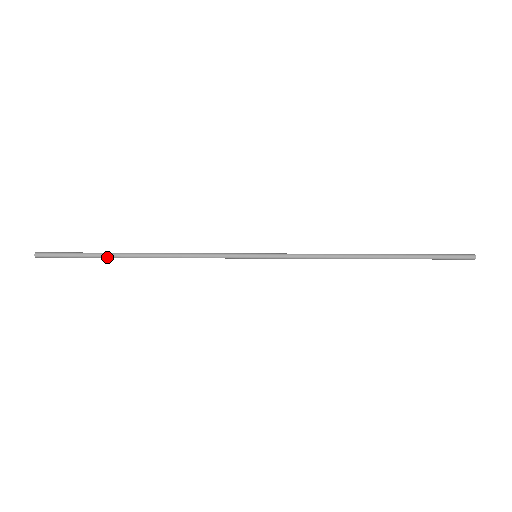
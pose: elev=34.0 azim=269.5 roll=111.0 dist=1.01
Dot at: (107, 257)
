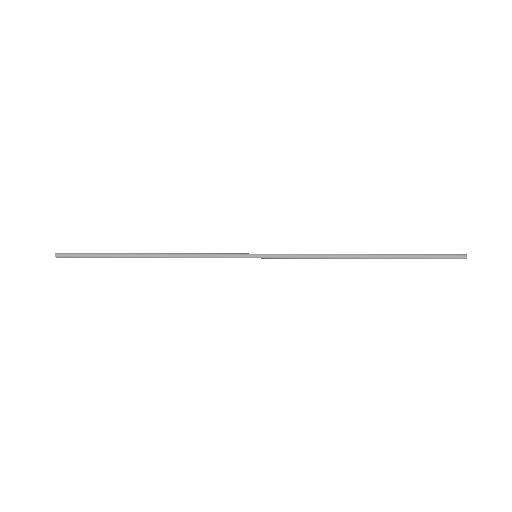
Dot at: (119, 257)
